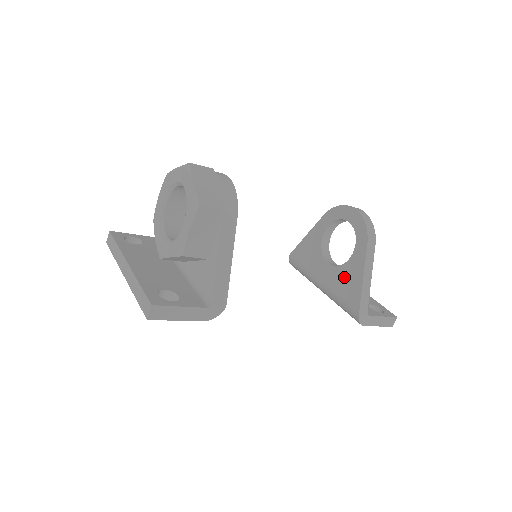
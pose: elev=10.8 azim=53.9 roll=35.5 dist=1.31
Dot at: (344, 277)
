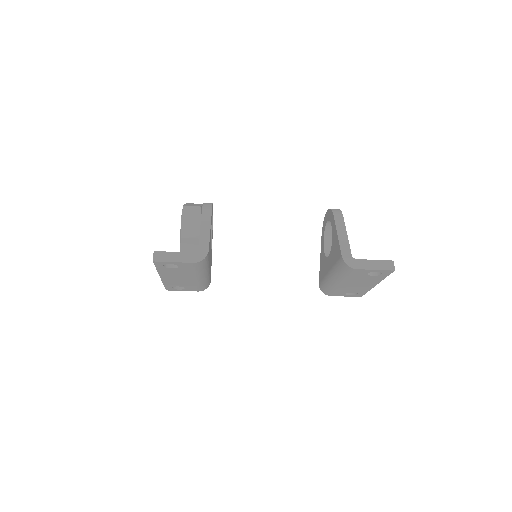
Dot at: (333, 251)
